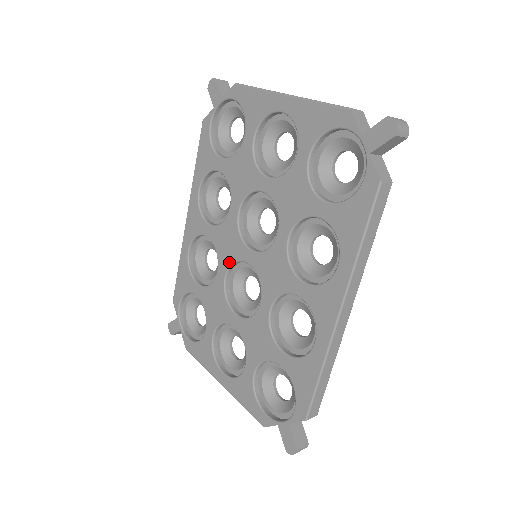
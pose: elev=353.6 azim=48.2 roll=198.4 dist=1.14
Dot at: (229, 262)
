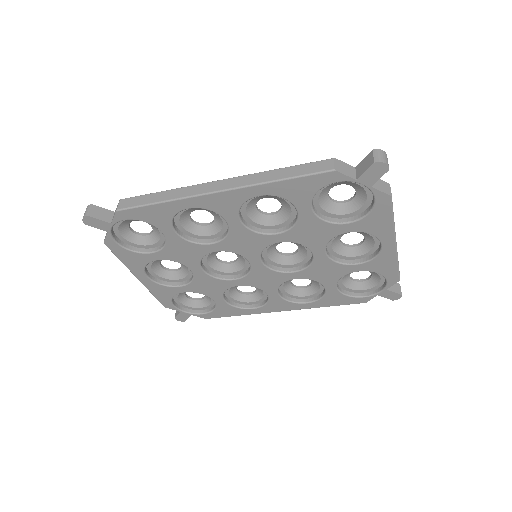
Dot at: (233, 251)
